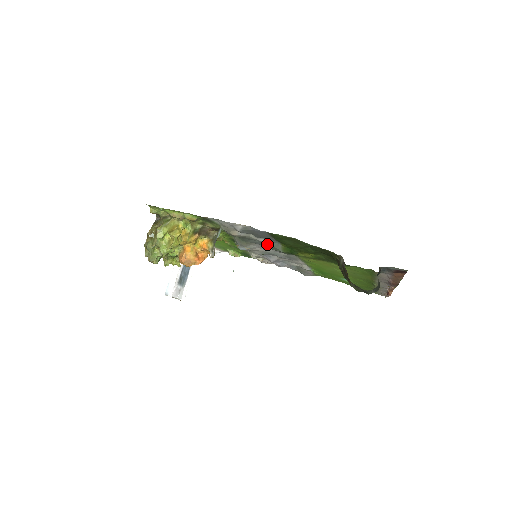
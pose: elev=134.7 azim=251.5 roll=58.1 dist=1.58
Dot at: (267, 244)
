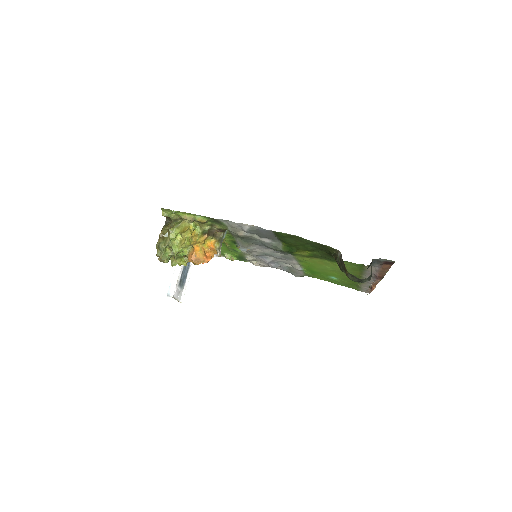
Dot at: (269, 243)
